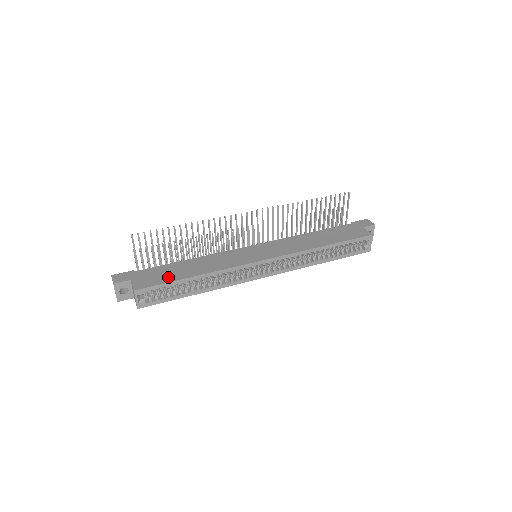
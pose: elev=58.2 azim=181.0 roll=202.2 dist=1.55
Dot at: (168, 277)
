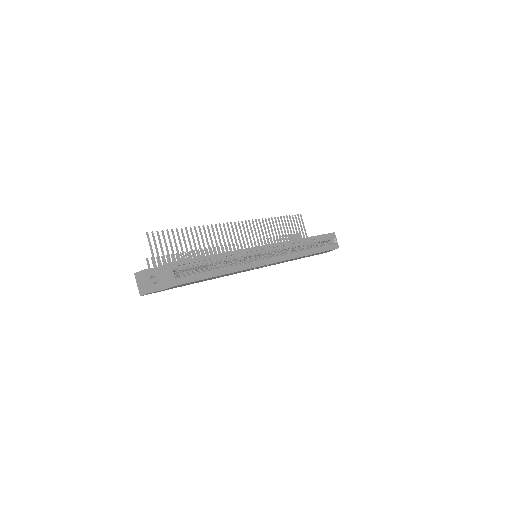
Dot at: occluded
